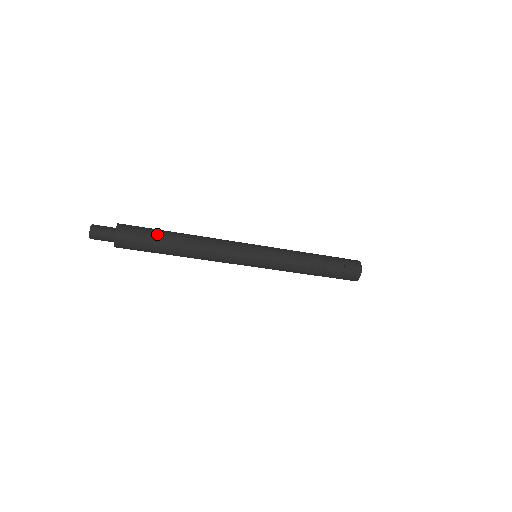
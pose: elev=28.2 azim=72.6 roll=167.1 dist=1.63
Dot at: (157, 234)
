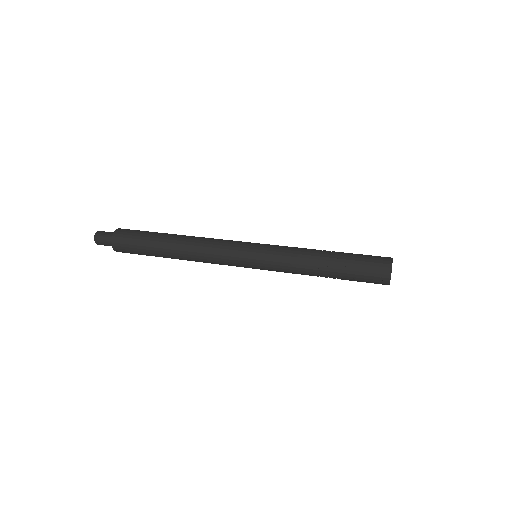
Dot at: (147, 251)
